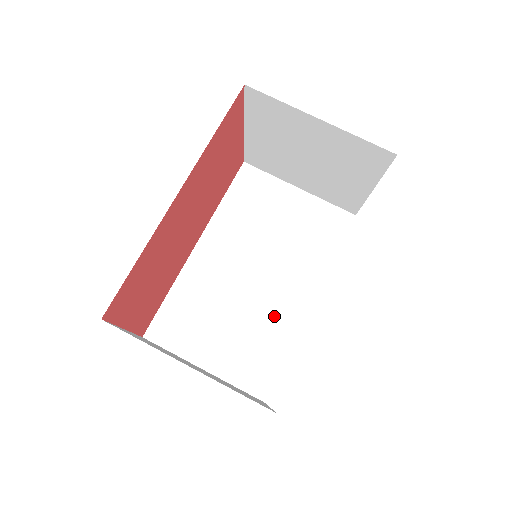
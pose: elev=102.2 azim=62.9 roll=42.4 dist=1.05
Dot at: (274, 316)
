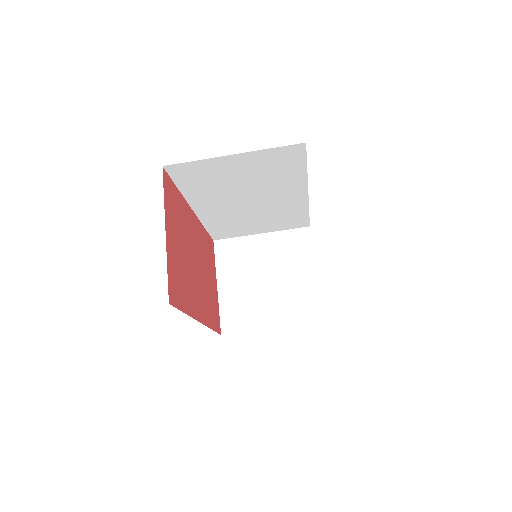
Dot at: (284, 207)
